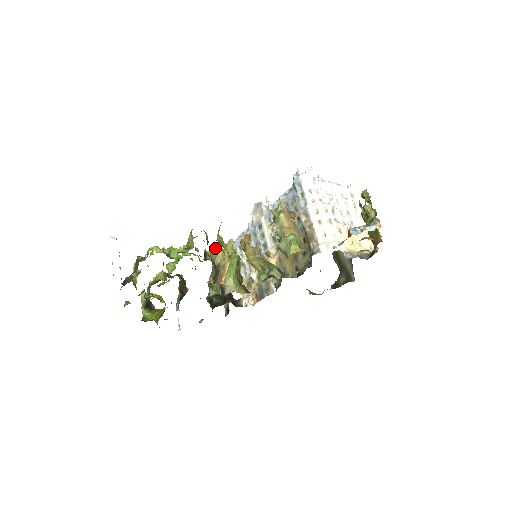
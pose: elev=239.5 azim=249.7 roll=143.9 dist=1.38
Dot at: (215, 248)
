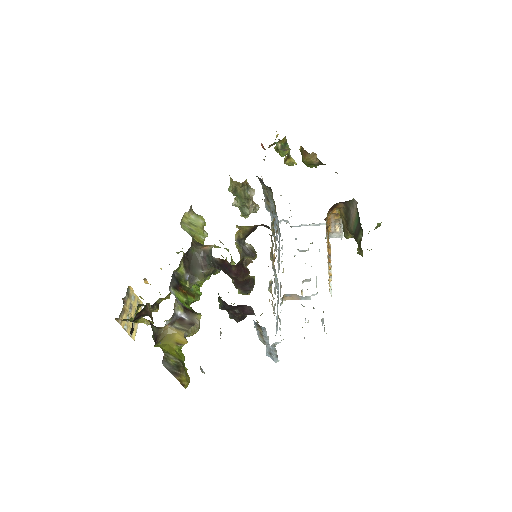
Dot at: occluded
